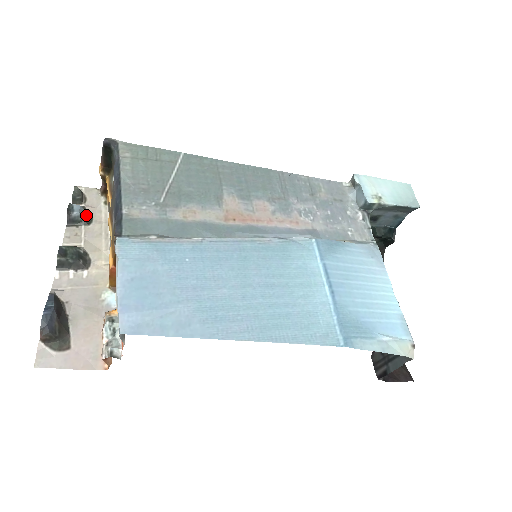
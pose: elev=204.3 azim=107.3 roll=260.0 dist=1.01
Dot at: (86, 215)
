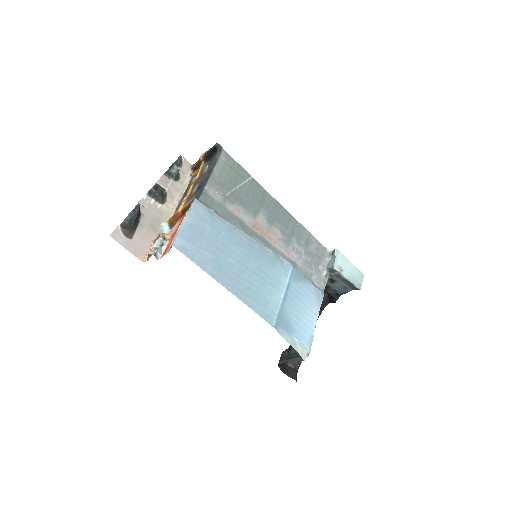
Dot at: (177, 175)
